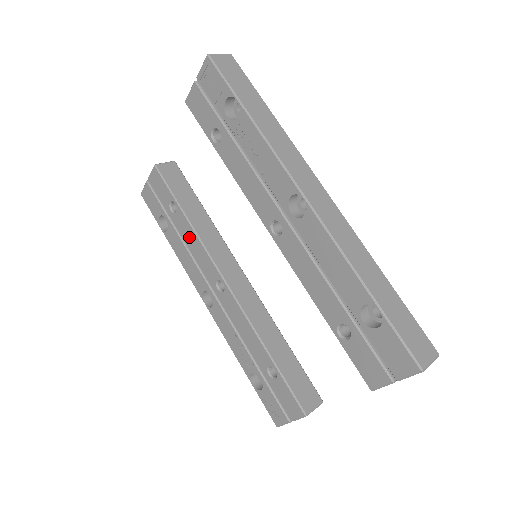
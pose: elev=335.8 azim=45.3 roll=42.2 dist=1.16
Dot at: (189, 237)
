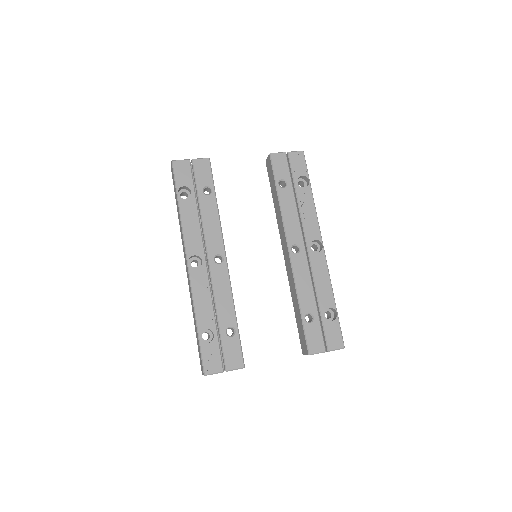
Dot at: (210, 216)
